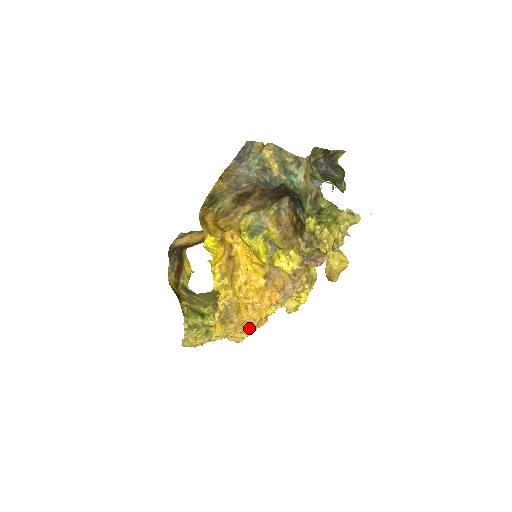
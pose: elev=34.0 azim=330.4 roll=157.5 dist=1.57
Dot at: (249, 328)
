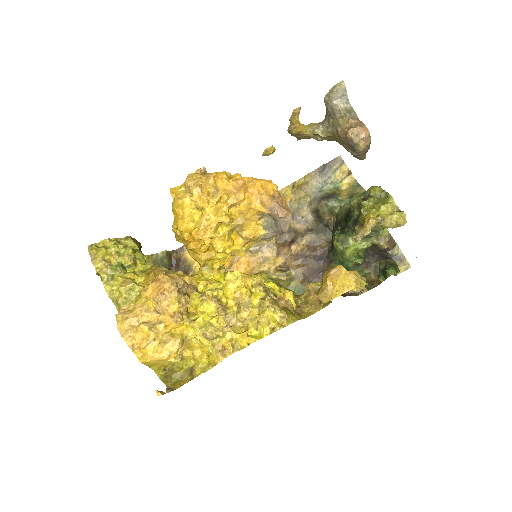
Dot at: (206, 198)
